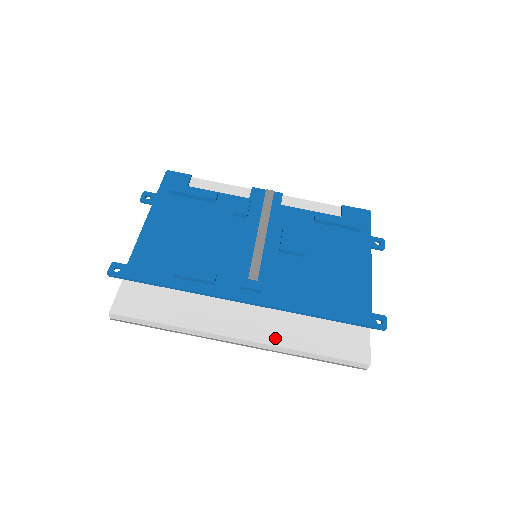
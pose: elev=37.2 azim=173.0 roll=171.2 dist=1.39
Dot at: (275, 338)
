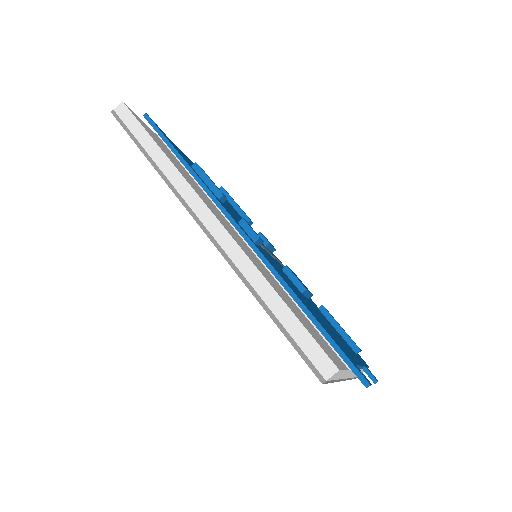
Dot at: occluded
